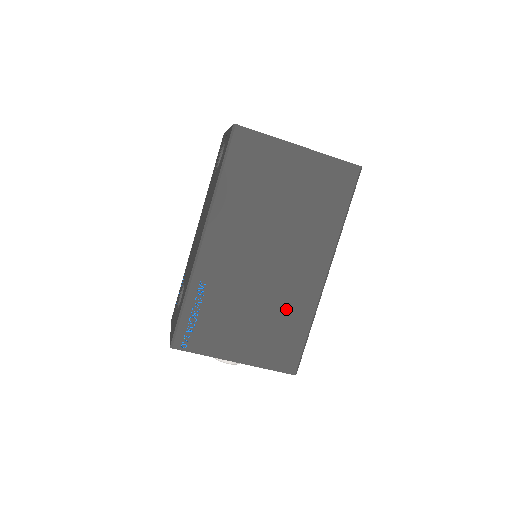
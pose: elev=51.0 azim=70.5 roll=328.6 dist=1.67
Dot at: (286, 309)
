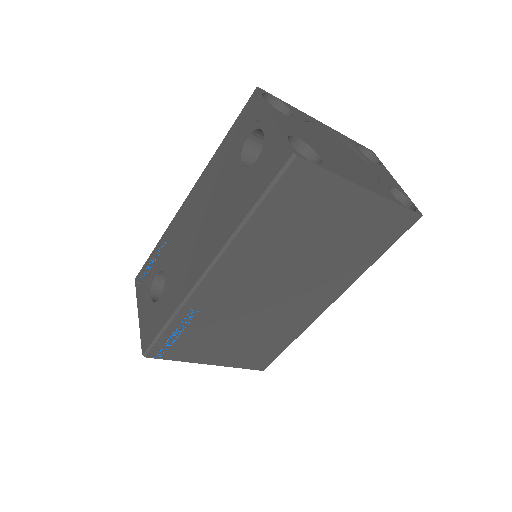
Dot at: (276, 329)
